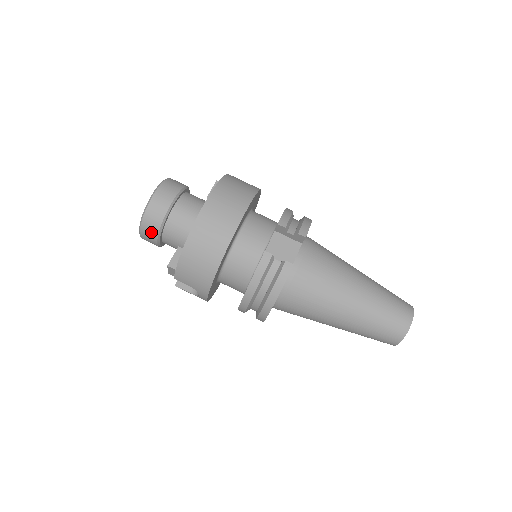
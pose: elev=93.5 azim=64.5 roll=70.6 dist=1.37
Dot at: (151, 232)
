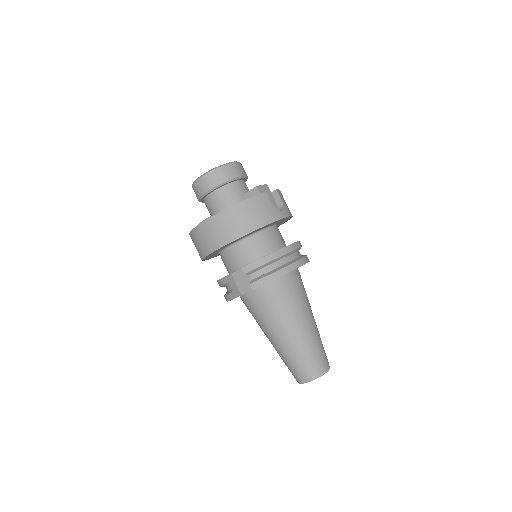
Dot at: occluded
